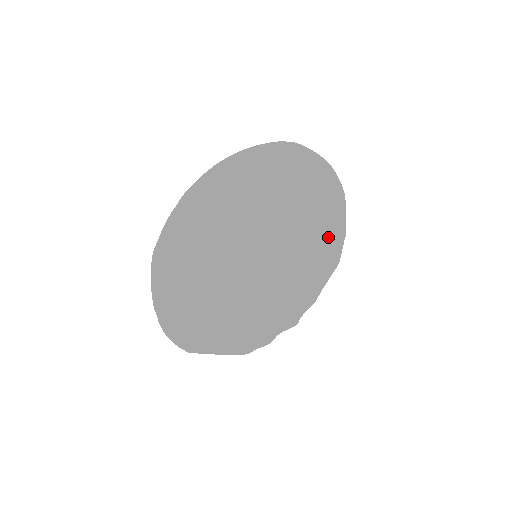
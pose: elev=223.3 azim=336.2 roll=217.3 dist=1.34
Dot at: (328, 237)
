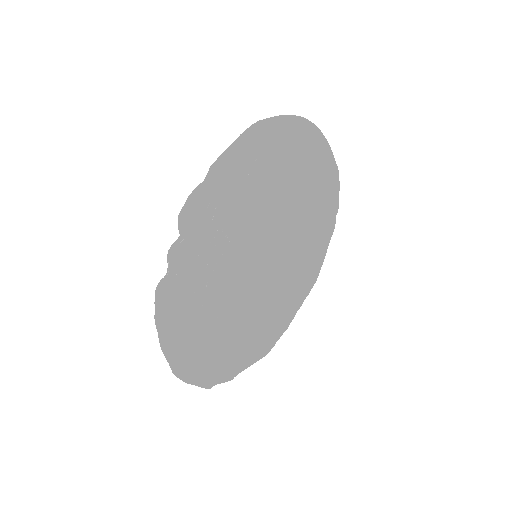
Dot at: (282, 314)
